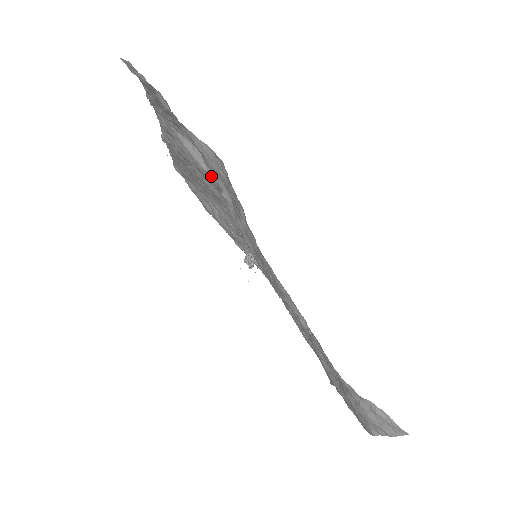
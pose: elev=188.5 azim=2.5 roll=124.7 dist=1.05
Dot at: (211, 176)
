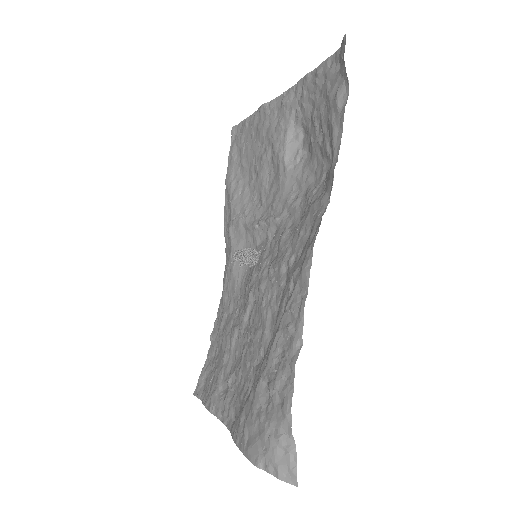
Dot at: (285, 171)
